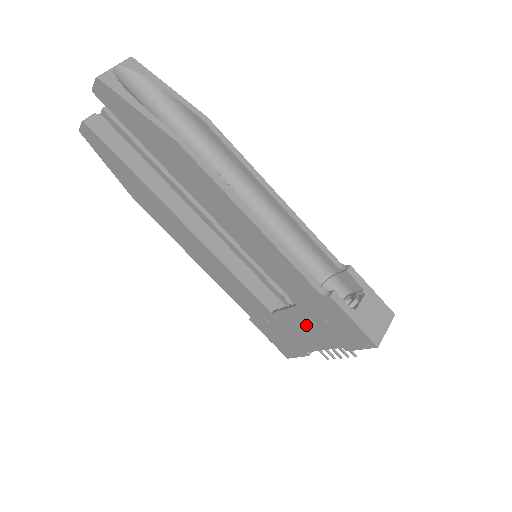
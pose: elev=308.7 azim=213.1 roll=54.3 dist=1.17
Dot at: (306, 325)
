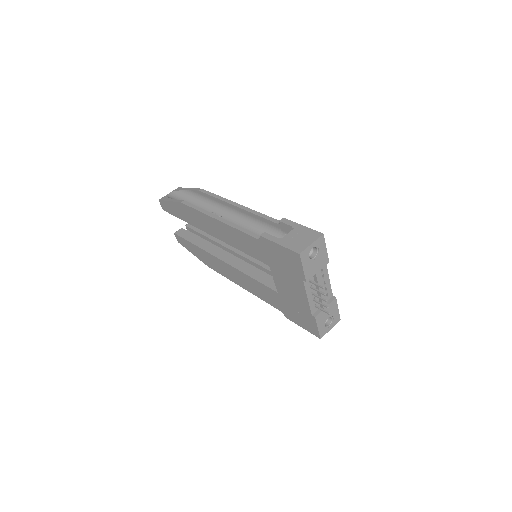
Dot at: (285, 281)
